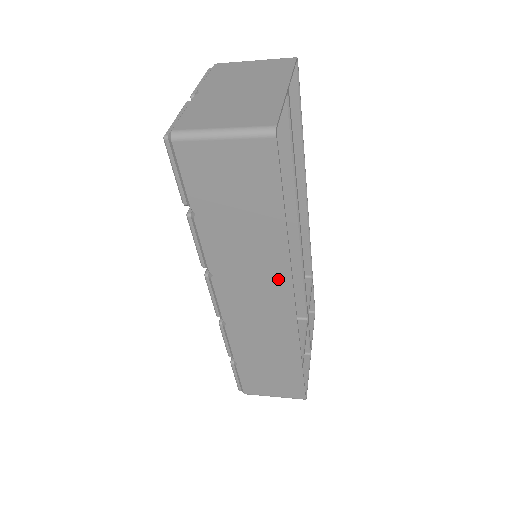
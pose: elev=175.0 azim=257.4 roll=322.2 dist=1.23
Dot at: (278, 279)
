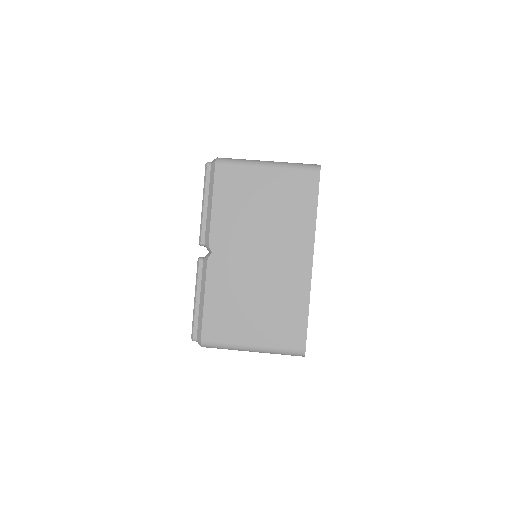
Dot at: occluded
